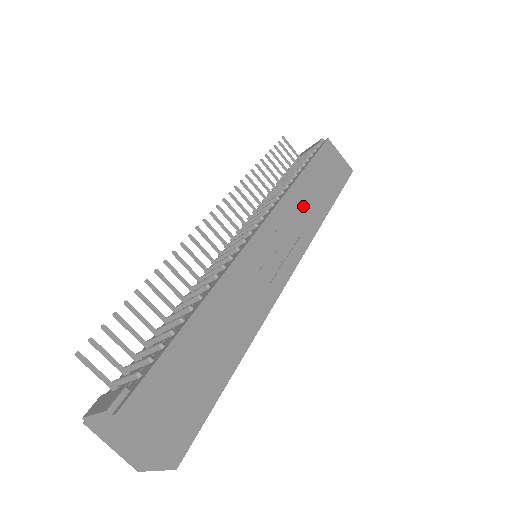
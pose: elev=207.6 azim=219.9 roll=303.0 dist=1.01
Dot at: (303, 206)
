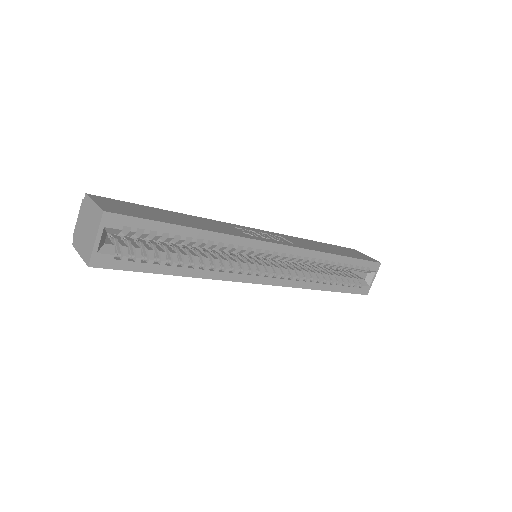
Dot at: (306, 243)
